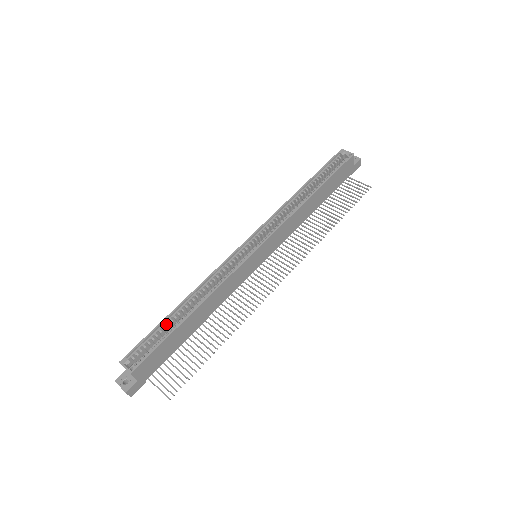
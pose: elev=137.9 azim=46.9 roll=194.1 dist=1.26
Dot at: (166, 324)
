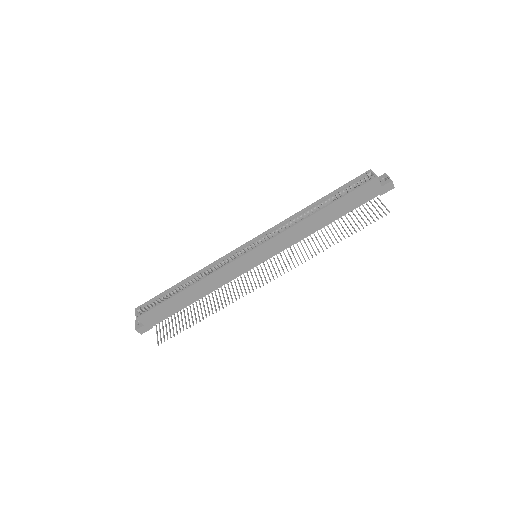
Dot at: (171, 292)
